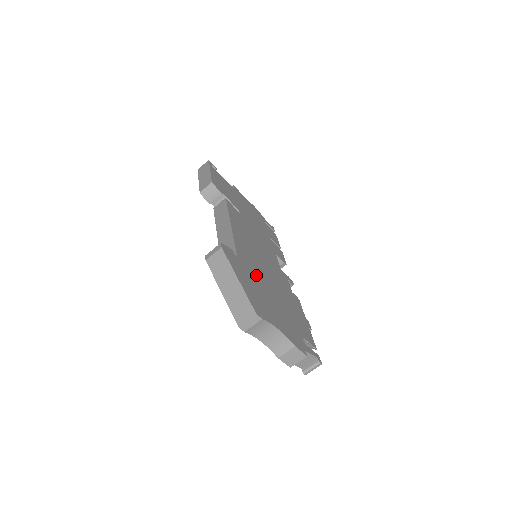
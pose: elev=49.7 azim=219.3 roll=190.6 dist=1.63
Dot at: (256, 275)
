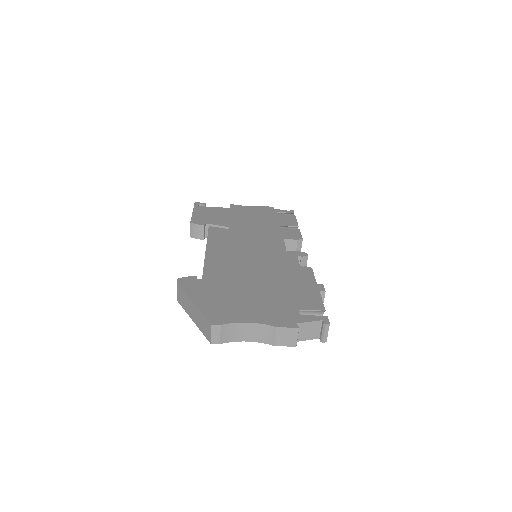
Dot at: (231, 282)
